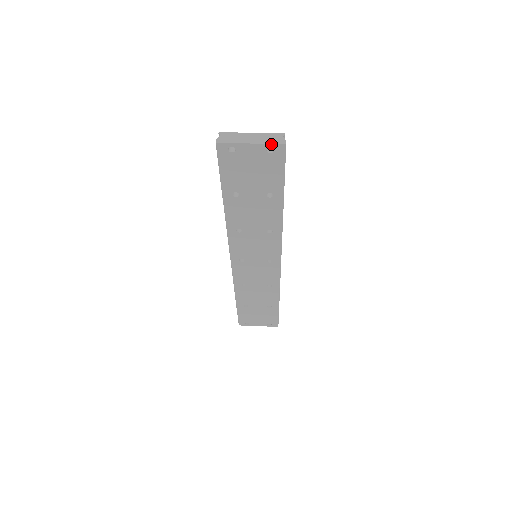
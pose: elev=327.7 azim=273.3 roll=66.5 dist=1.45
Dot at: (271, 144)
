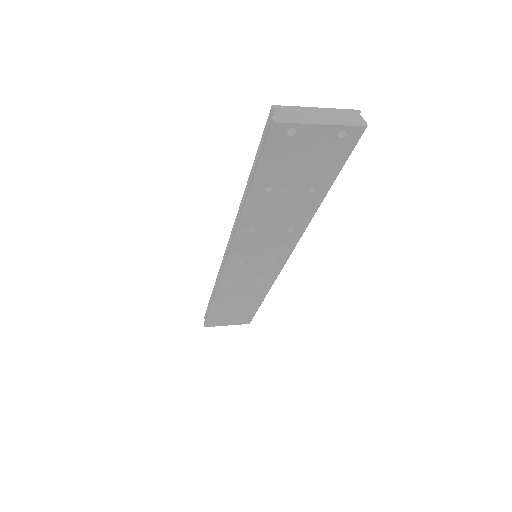
Dot at: (348, 126)
